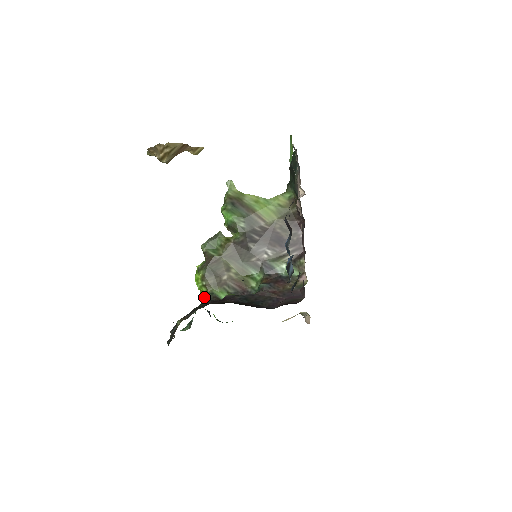
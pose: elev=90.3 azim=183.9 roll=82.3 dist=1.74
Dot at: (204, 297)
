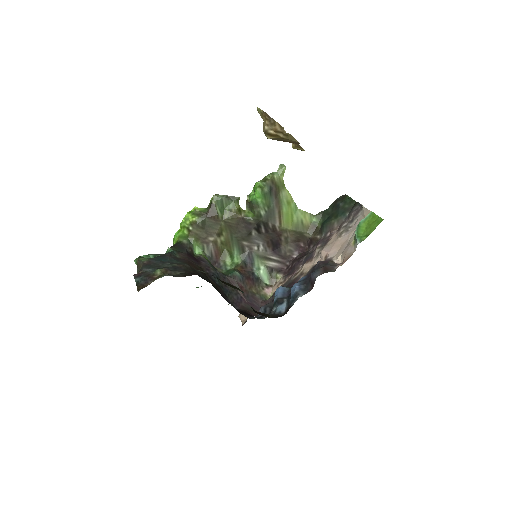
Dot at: (181, 239)
